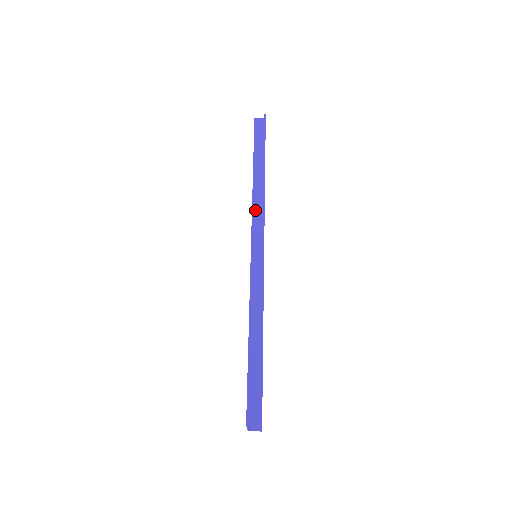
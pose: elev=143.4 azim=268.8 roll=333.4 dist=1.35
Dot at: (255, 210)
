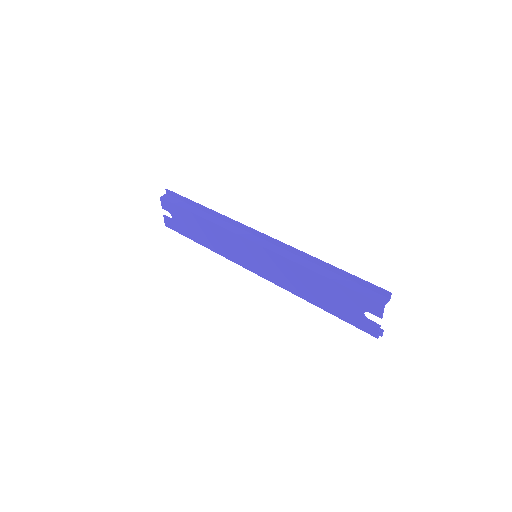
Dot at: (229, 228)
